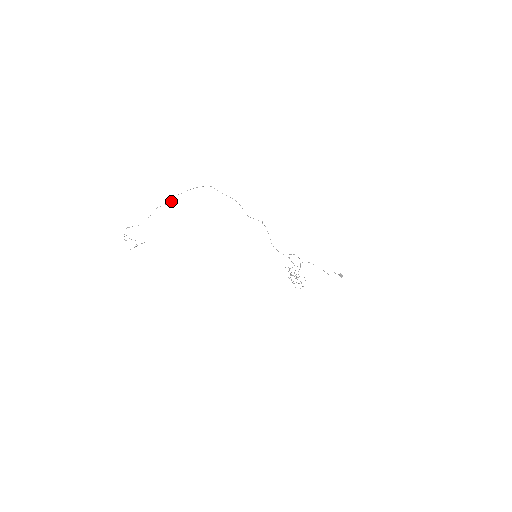
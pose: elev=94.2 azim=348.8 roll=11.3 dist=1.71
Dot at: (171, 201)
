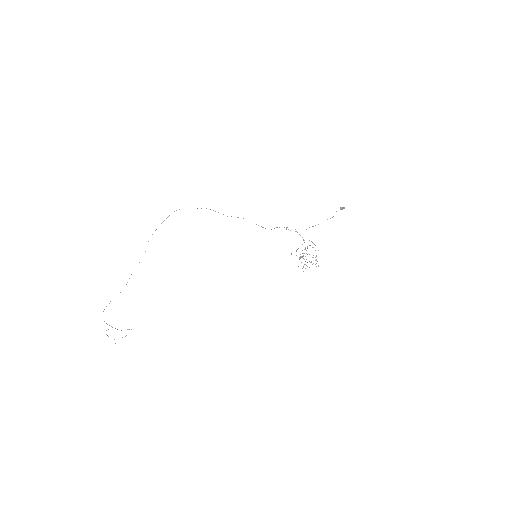
Dot at: (145, 251)
